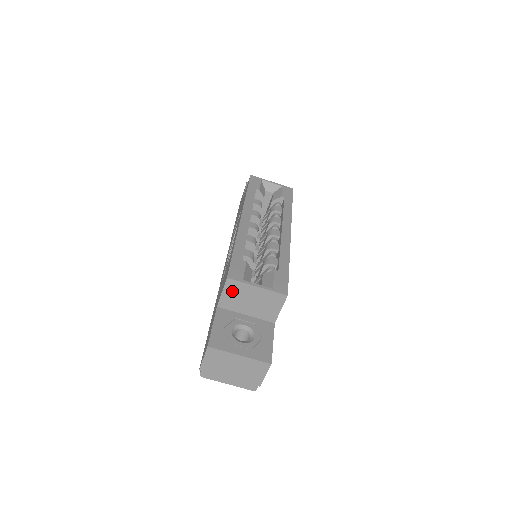
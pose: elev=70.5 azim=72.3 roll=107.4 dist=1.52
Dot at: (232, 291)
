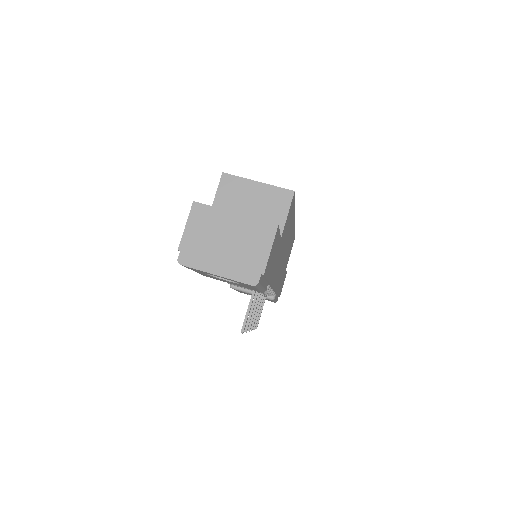
Dot at: (228, 192)
